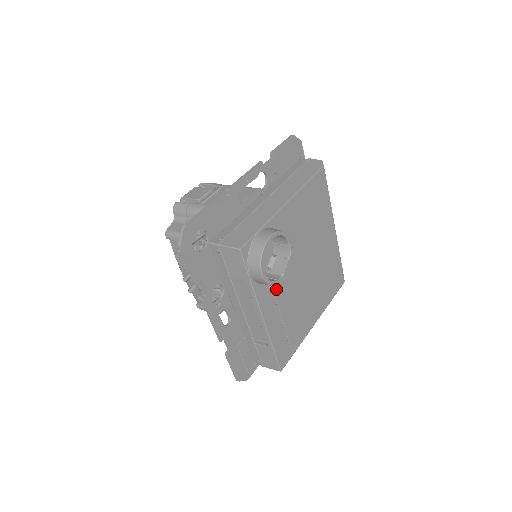
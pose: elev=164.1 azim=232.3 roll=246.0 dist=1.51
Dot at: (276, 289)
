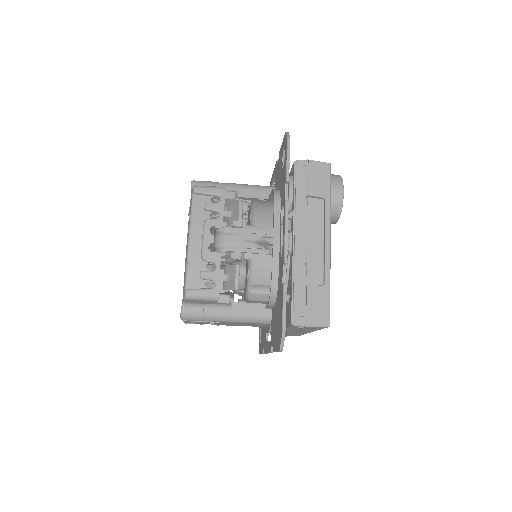
Dot at: occluded
